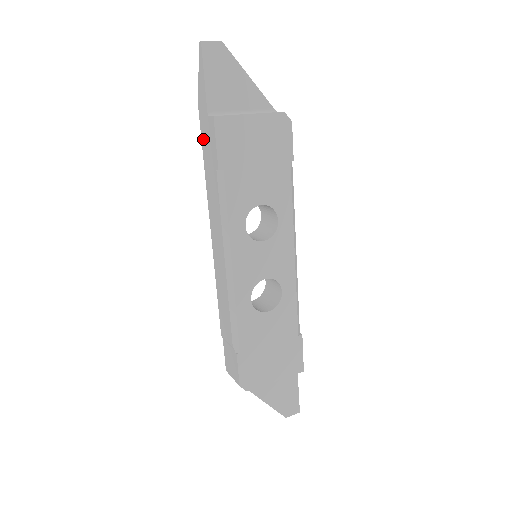
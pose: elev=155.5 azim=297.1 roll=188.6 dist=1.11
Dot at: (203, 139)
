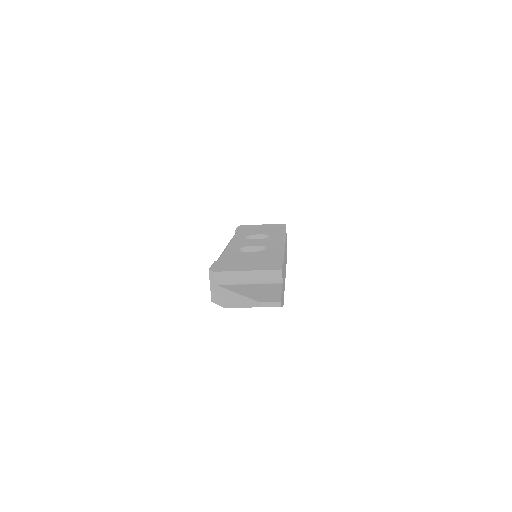
Dot at: occluded
